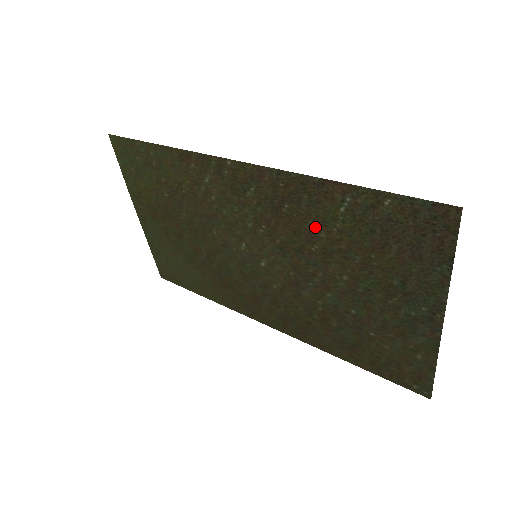
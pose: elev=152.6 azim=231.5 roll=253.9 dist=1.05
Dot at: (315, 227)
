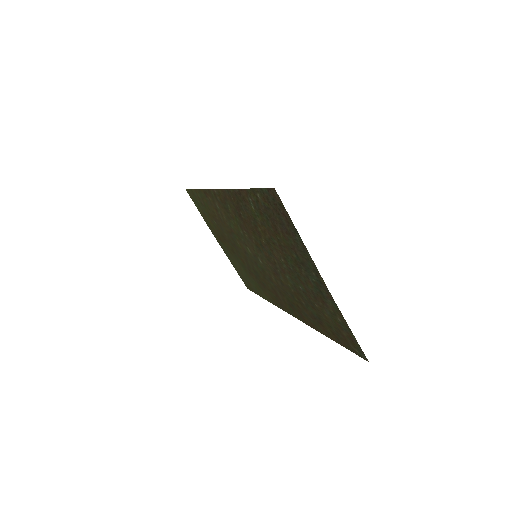
Dot at: (255, 224)
